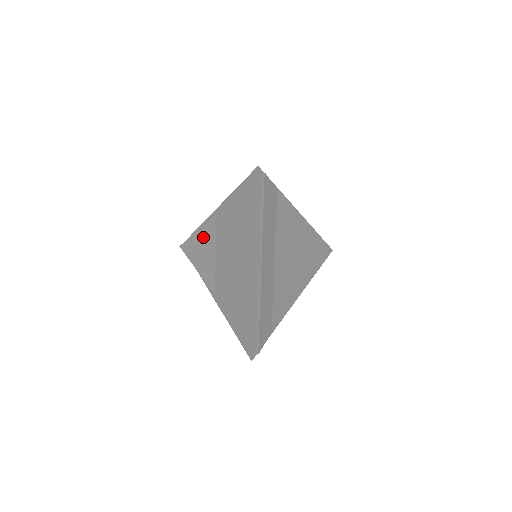
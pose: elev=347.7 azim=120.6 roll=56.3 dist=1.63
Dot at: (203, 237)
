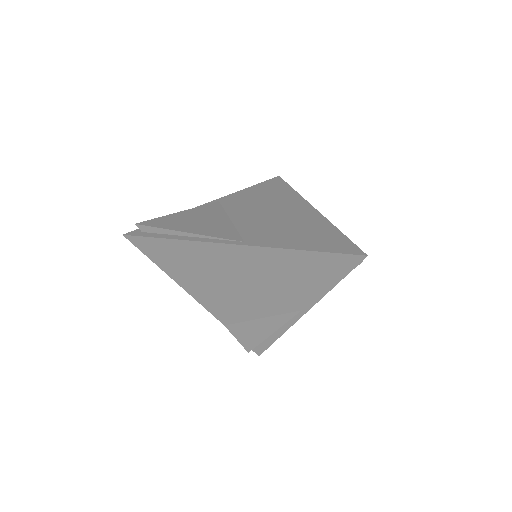
Dot at: (197, 213)
